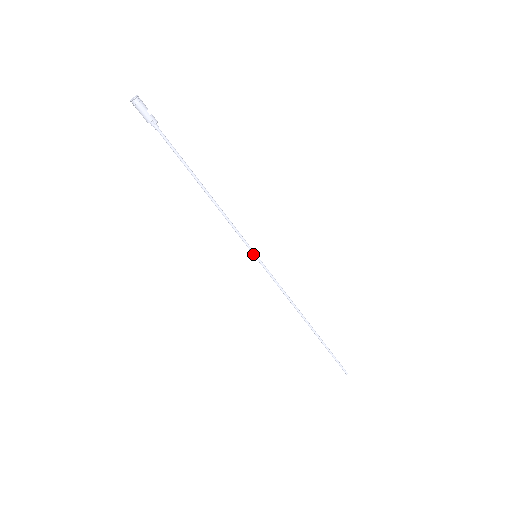
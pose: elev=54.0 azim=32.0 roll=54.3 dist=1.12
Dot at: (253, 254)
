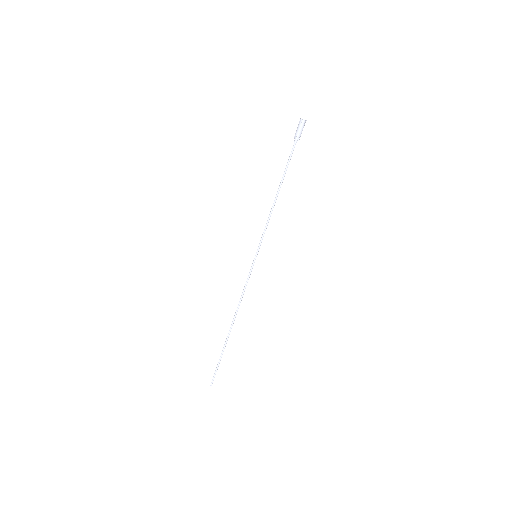
Dot at: (257, 253)
